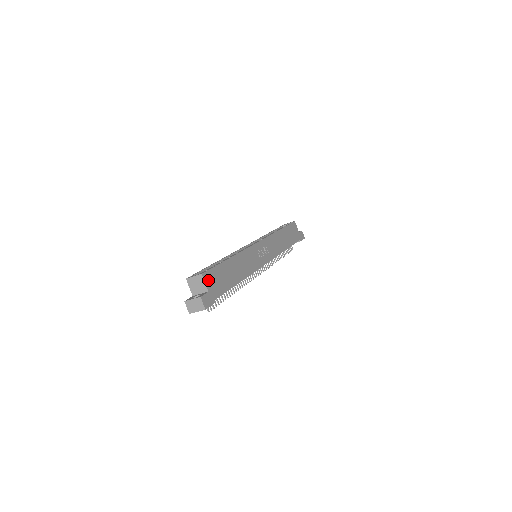
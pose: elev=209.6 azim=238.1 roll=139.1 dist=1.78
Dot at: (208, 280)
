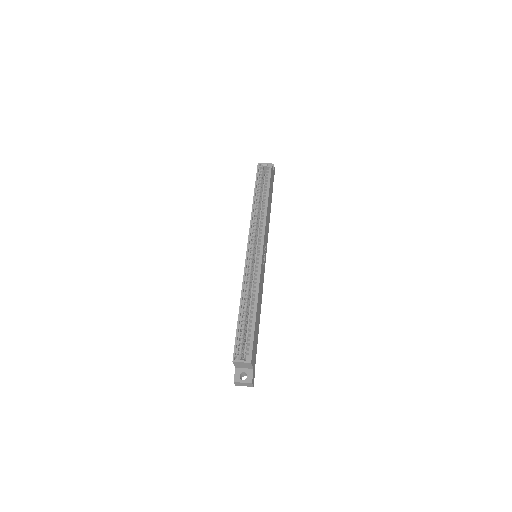
Dot at: (253, 359)
